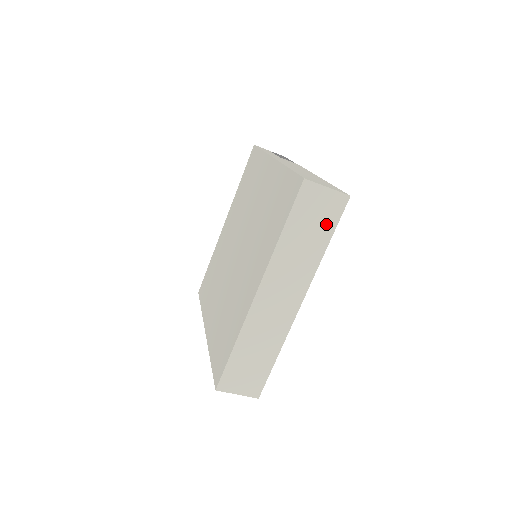
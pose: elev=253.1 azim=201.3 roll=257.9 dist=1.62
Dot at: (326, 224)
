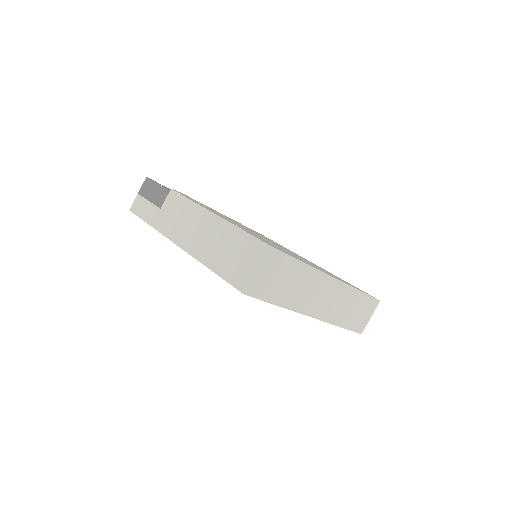
Dot at: (285, 266)
